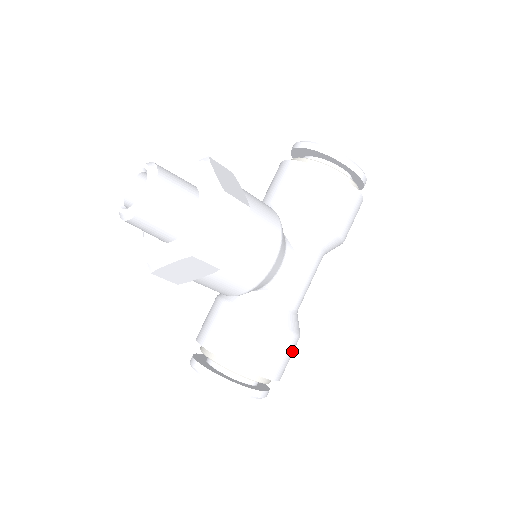
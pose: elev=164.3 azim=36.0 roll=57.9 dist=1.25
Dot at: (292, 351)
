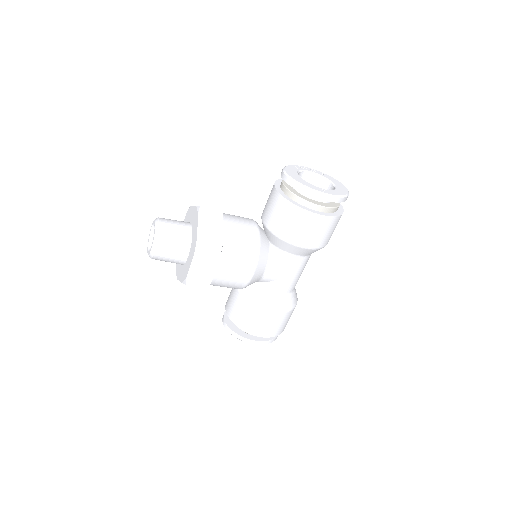
Dot at: (286, 319)
